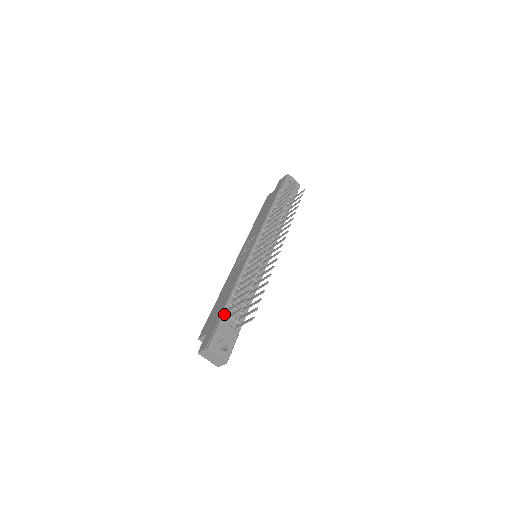
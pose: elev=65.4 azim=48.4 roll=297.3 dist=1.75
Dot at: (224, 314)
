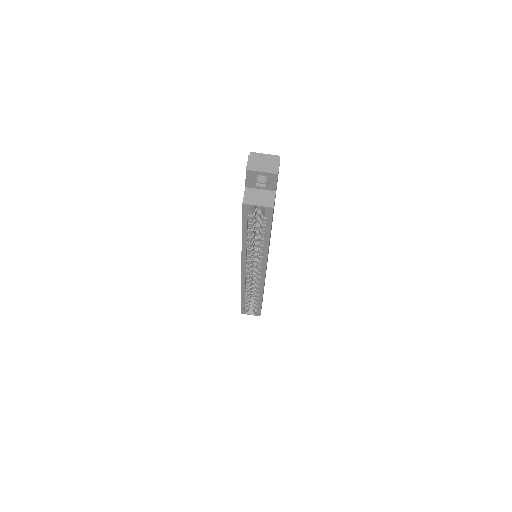
Dot at: occluded
